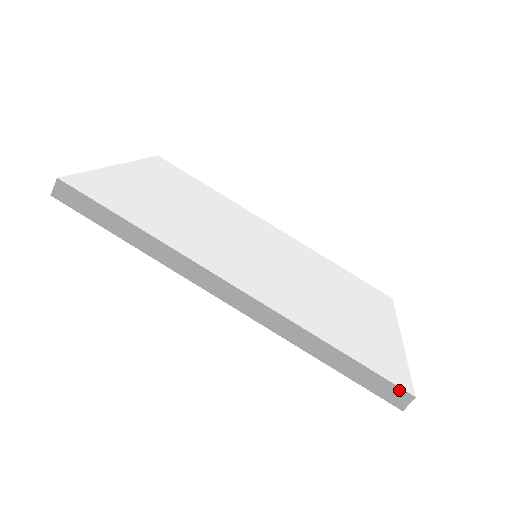
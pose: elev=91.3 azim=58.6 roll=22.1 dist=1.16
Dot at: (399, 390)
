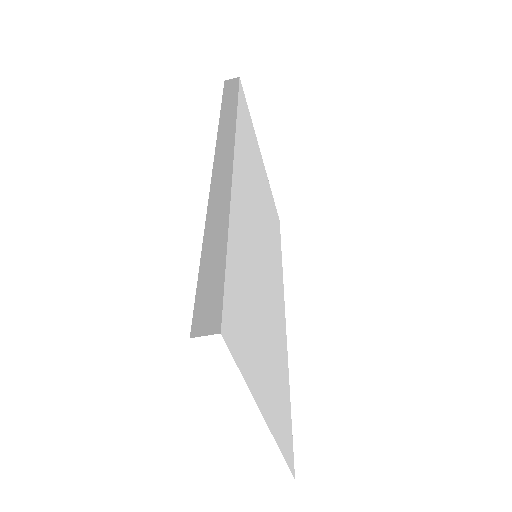
Dot at: (208, 367)
